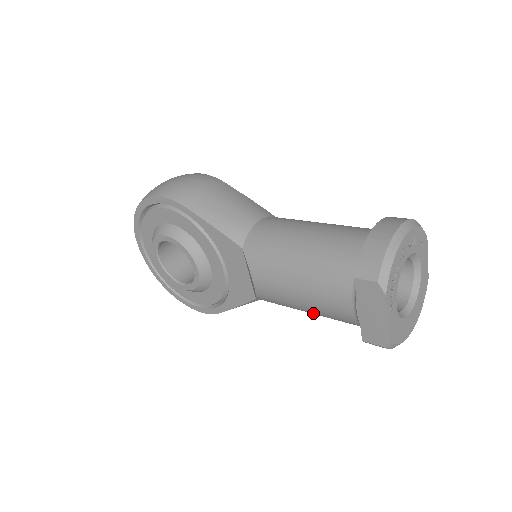
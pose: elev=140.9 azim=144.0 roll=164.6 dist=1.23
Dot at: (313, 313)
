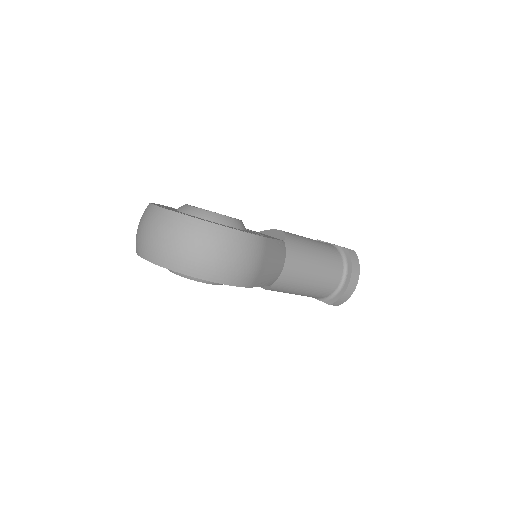
Dot at: occluded
